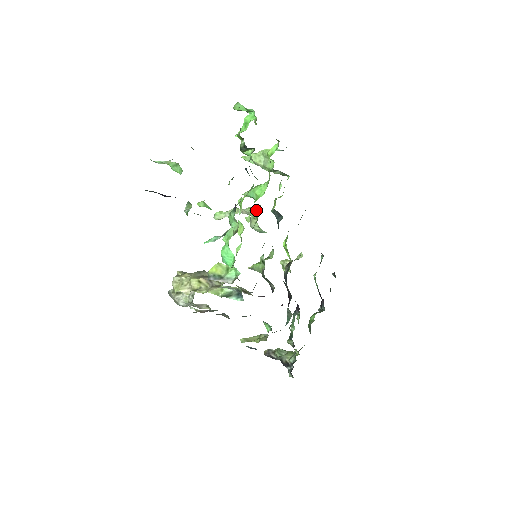
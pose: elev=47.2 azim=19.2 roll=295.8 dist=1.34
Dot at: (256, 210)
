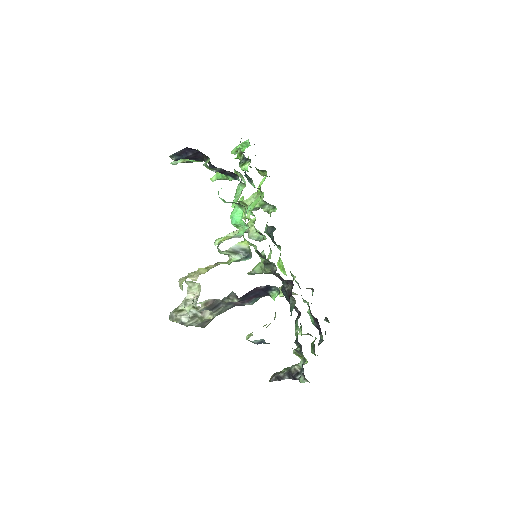
Dot at: (253, 219)
